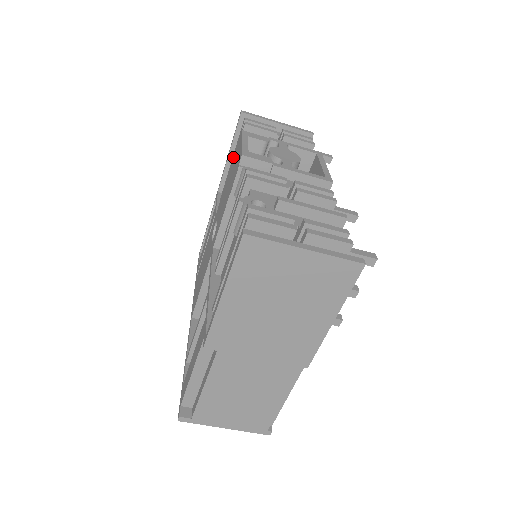
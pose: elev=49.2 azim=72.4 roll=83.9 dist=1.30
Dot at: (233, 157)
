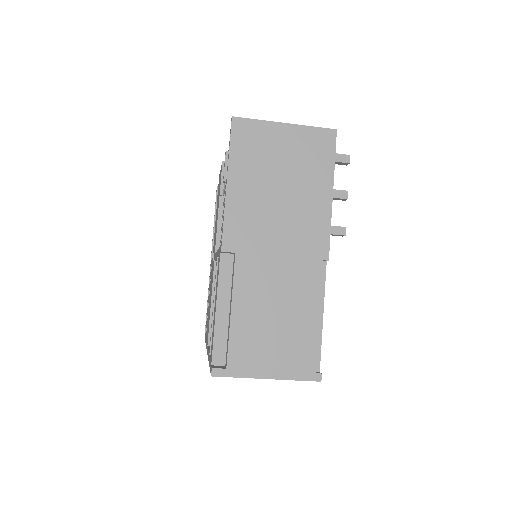
Dot at: (217, 198)
